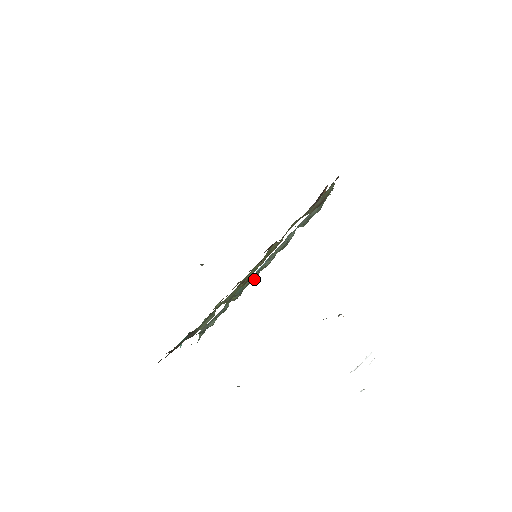
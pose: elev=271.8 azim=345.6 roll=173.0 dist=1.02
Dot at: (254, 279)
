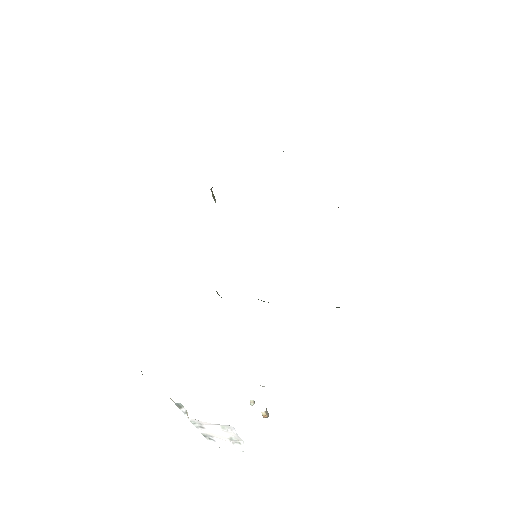
Dot at: occluded
